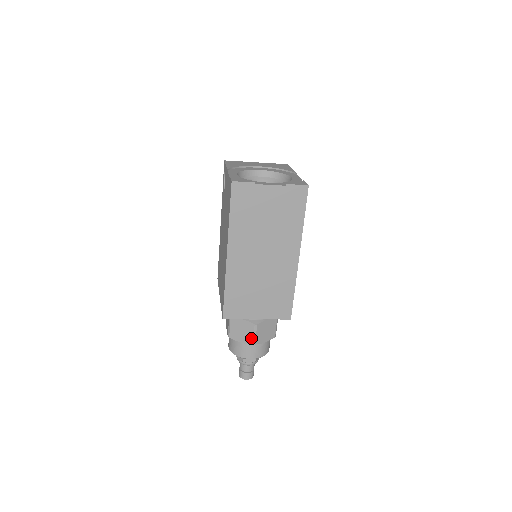
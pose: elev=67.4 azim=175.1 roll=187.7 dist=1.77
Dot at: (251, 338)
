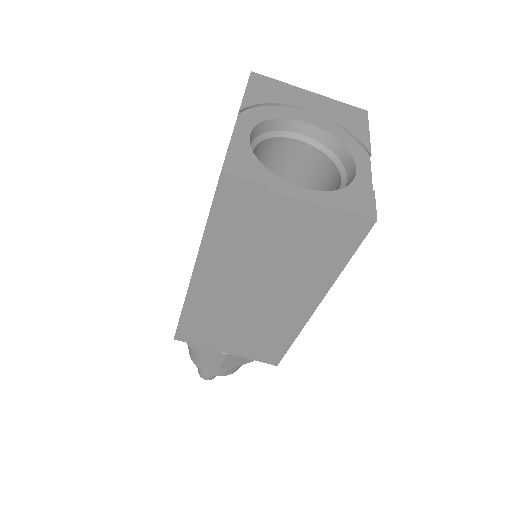
Dot at: (214, 362)
